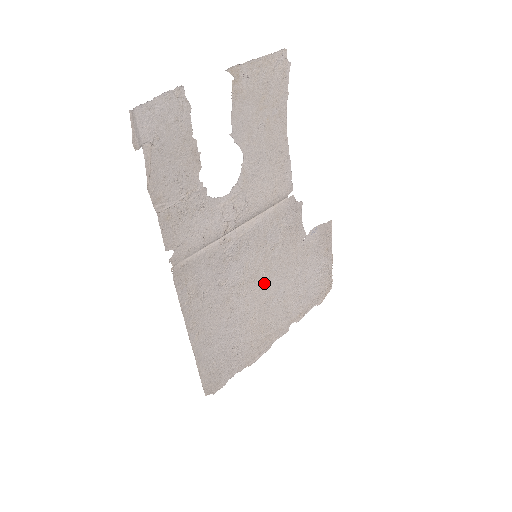
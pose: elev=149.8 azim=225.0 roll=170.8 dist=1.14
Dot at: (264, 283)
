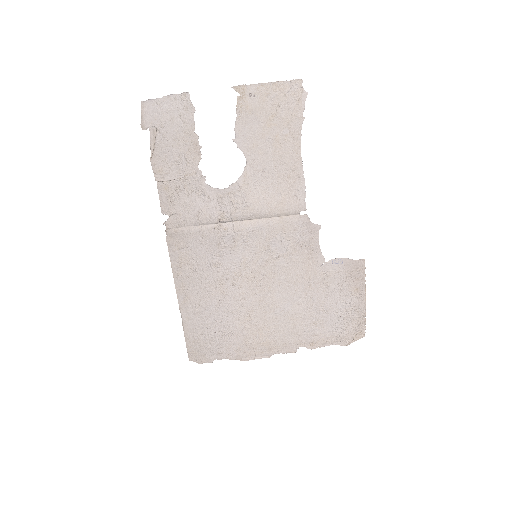
Dot at: (266, 287)
